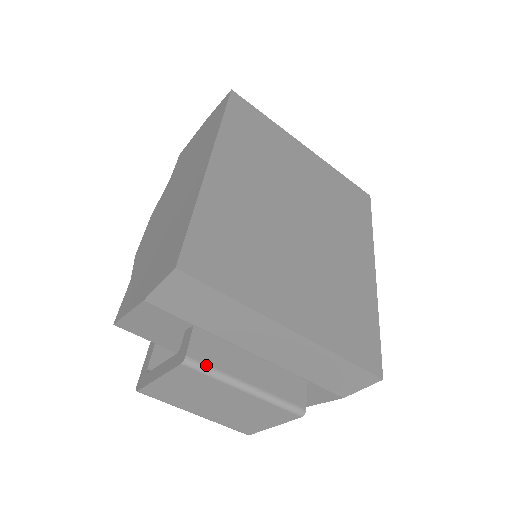
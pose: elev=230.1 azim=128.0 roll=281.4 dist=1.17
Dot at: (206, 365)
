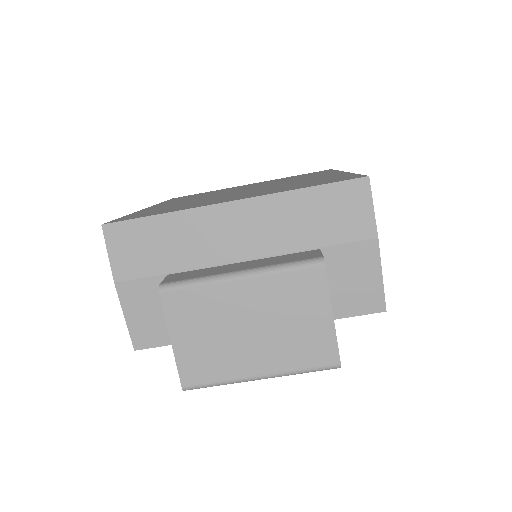
Dot at: (184, 280)
